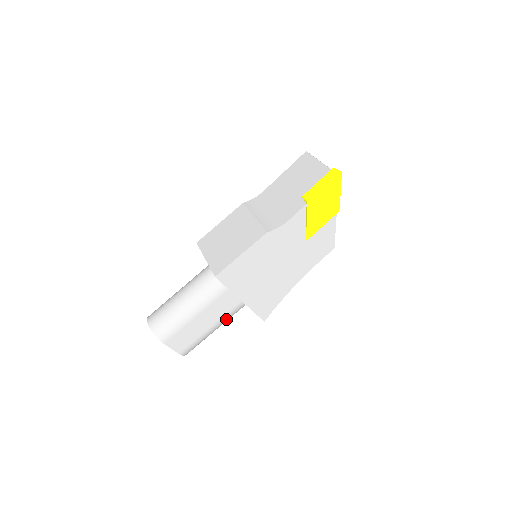
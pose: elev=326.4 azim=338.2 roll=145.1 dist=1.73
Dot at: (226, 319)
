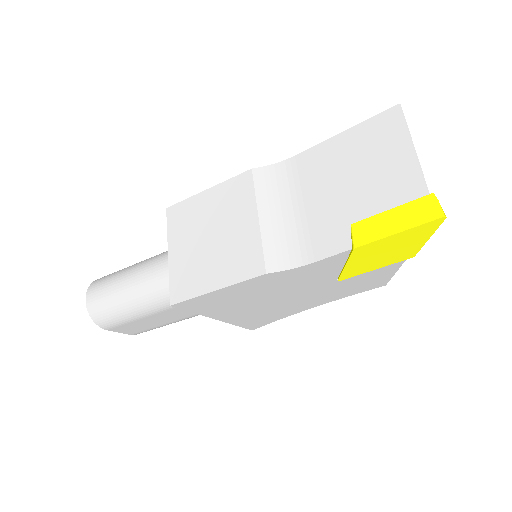
Dot at: occluded
